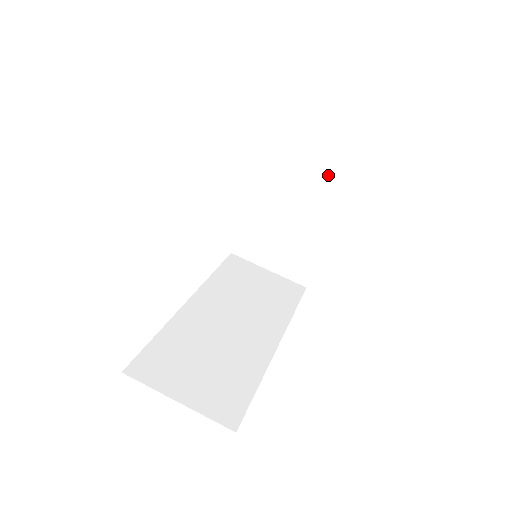
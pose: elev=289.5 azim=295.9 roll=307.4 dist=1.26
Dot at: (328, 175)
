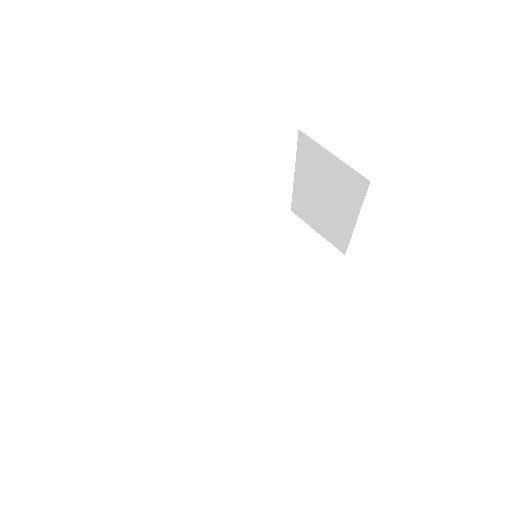
Dot at: (346, 180)
